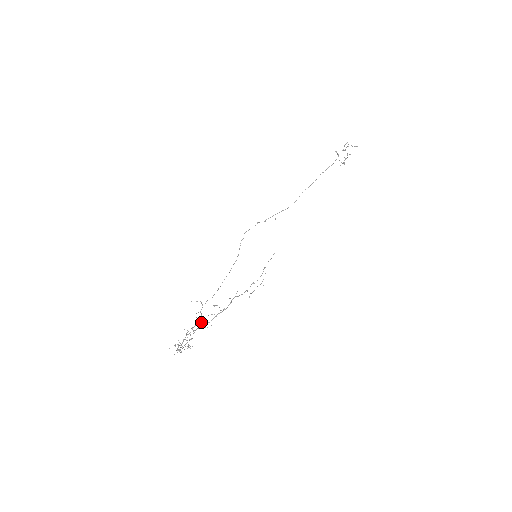
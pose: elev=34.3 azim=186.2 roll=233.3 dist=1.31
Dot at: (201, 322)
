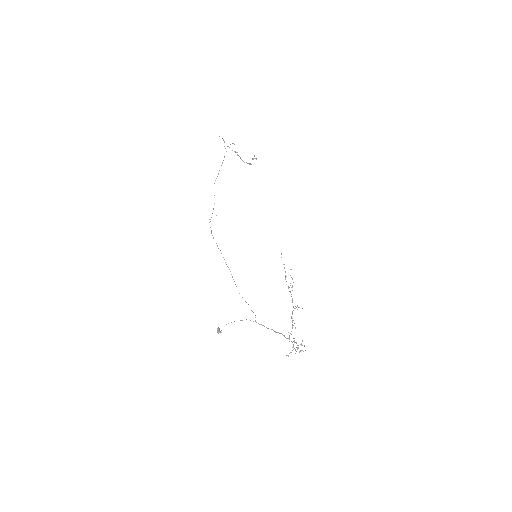
Dot at: (219, 330)
